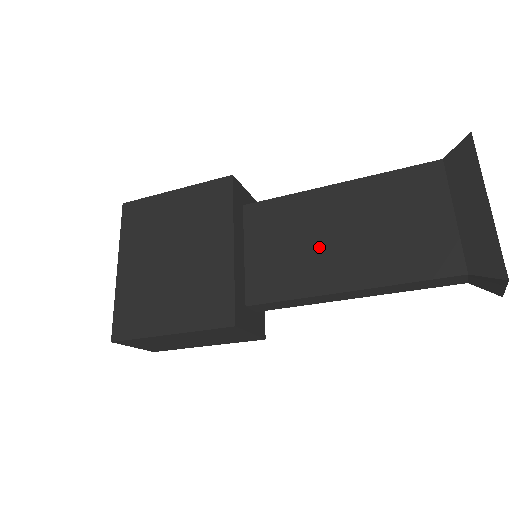
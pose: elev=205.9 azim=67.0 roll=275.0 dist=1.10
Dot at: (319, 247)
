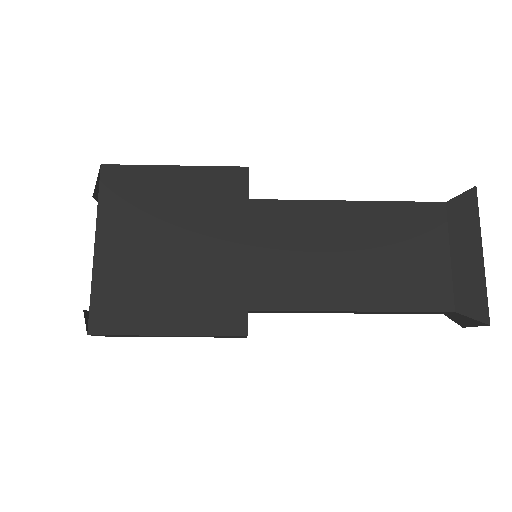
Dot at: (328, 262)
